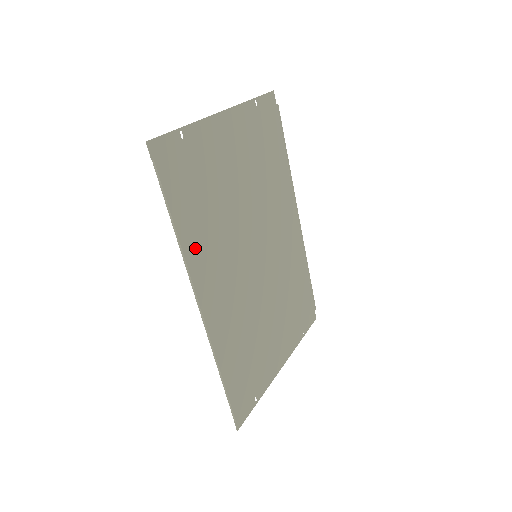
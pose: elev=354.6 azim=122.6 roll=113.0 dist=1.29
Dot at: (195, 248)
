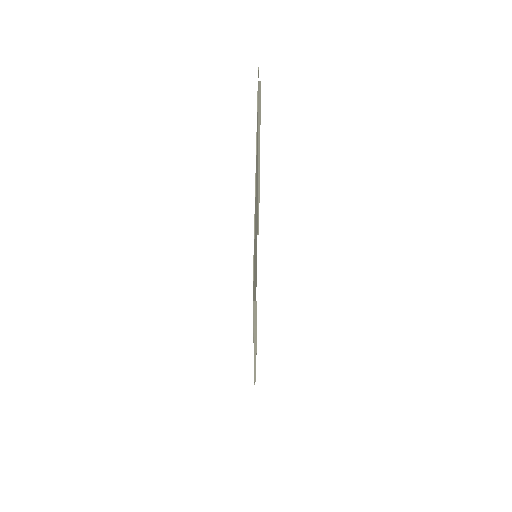
Dot at: occluded
